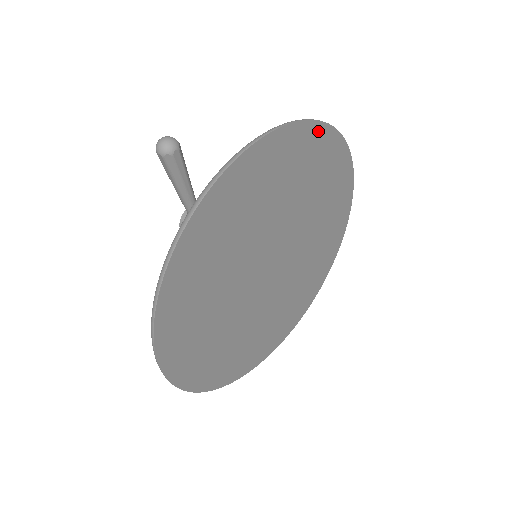
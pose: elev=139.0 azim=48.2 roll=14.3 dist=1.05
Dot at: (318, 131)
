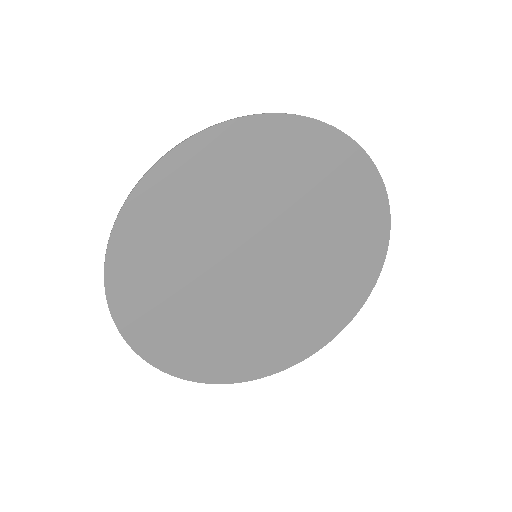
Dot at: (382, 212)
